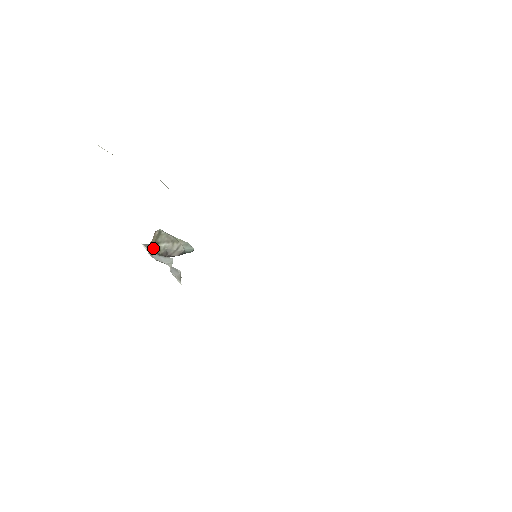
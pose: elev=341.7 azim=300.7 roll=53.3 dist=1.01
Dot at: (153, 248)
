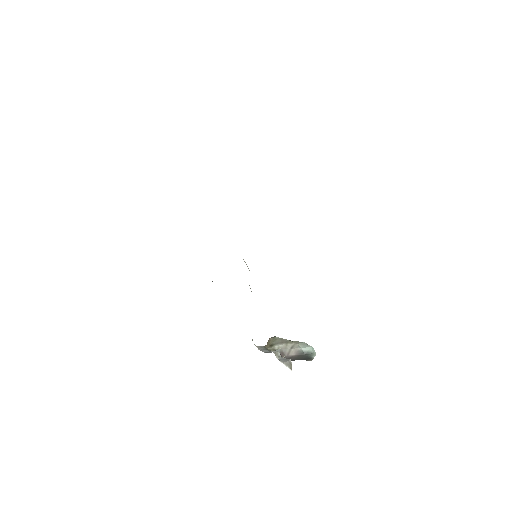
Dot at: (268, 349)
